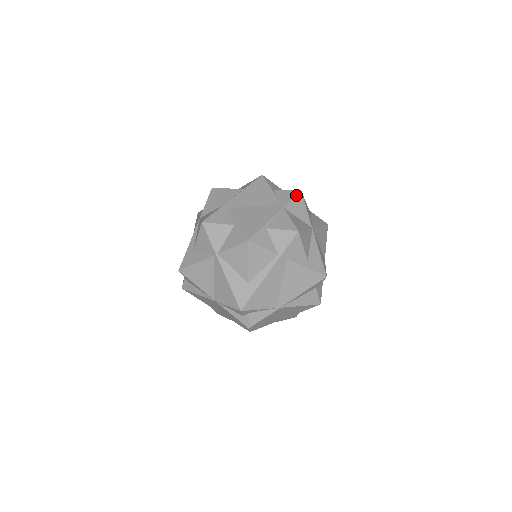
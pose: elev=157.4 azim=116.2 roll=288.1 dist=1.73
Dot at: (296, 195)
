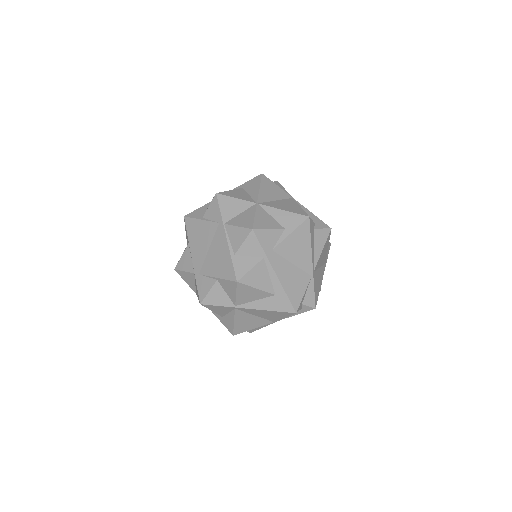
Dot at: (218, 202)
